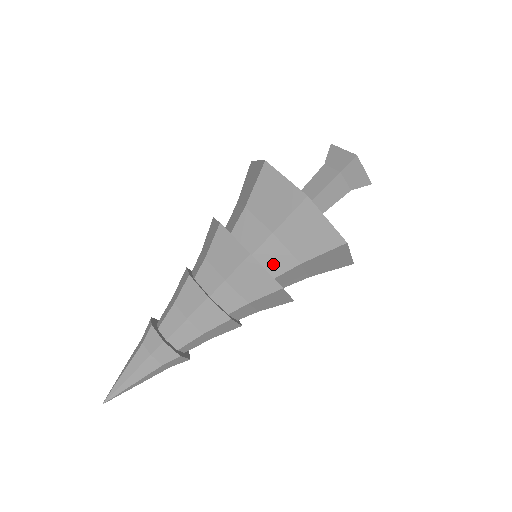
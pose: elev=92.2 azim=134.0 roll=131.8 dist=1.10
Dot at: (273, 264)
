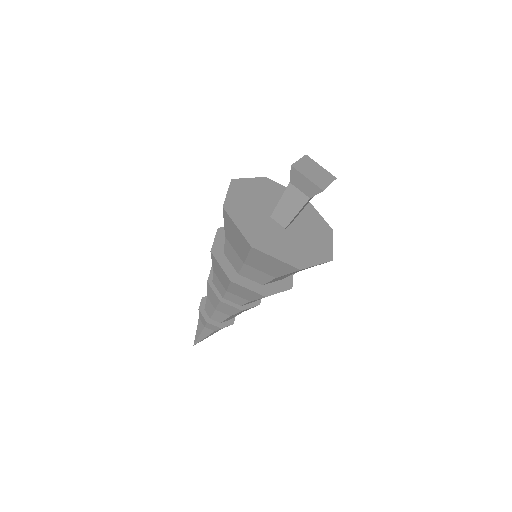
Dot at: (279, 279)
